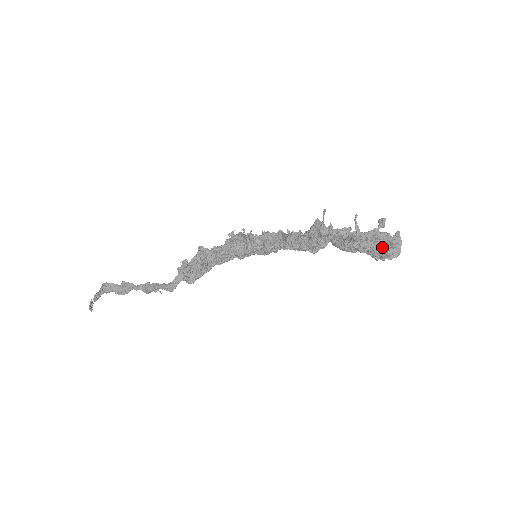
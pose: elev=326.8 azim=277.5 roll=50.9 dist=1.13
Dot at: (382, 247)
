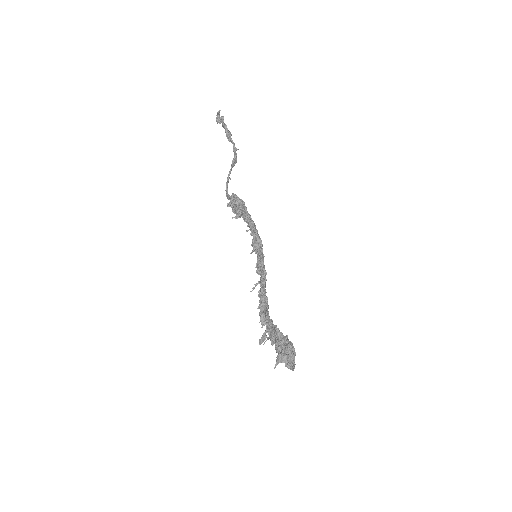
Dot at: (281, 358)
